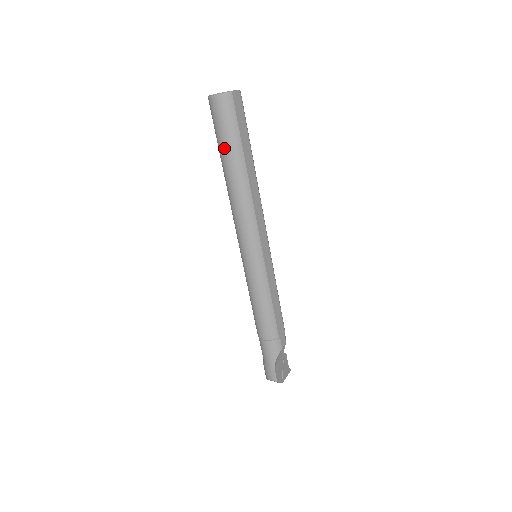
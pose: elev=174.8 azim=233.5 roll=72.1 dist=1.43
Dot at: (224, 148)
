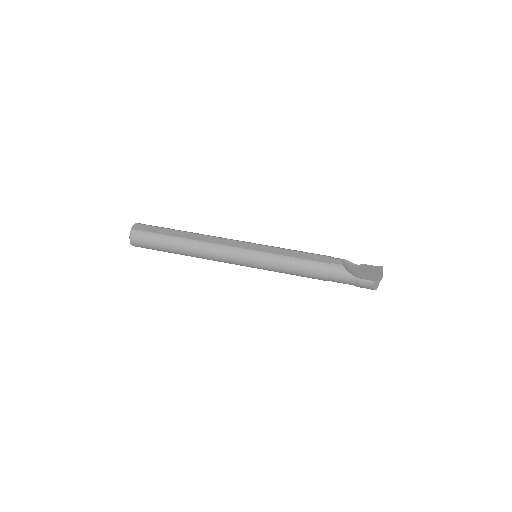
Dot at: (164, 248)
